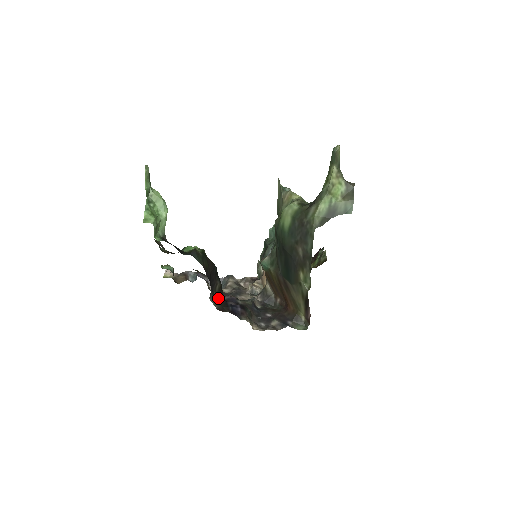
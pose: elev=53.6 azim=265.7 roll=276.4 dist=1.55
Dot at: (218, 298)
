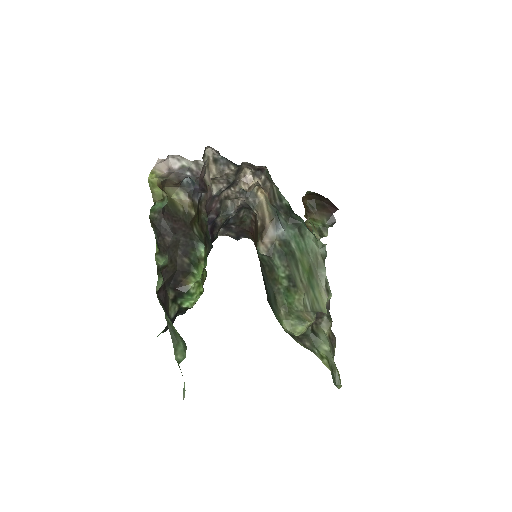
Dot at: occluded
